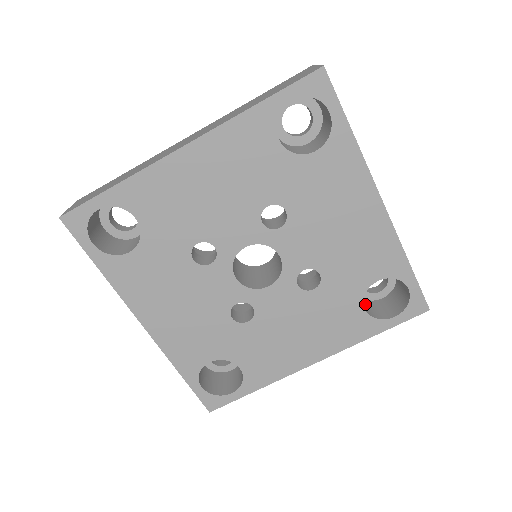
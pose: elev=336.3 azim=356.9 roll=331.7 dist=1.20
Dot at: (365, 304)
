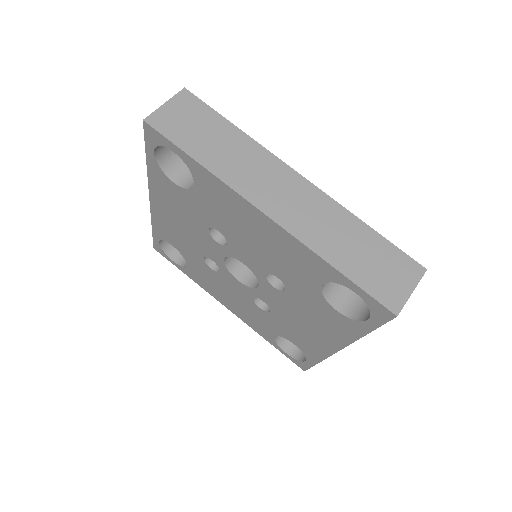
Dot at: occluded
